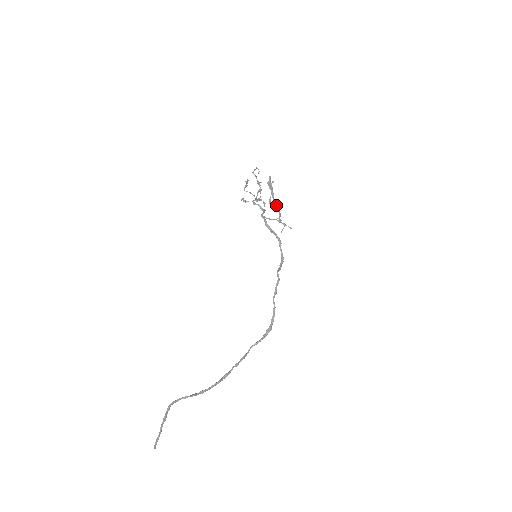
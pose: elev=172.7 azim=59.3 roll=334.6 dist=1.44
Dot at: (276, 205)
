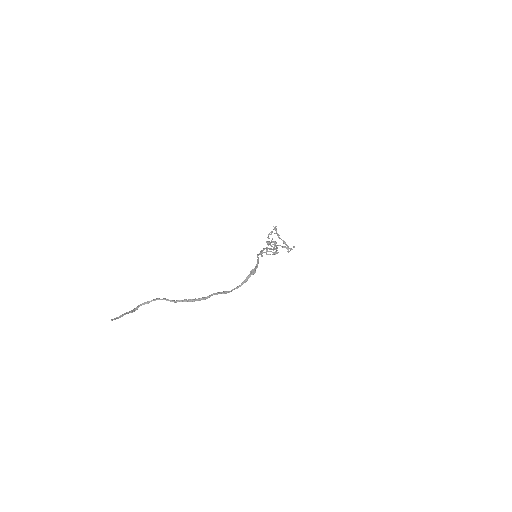
Dot at: (283, 242)
